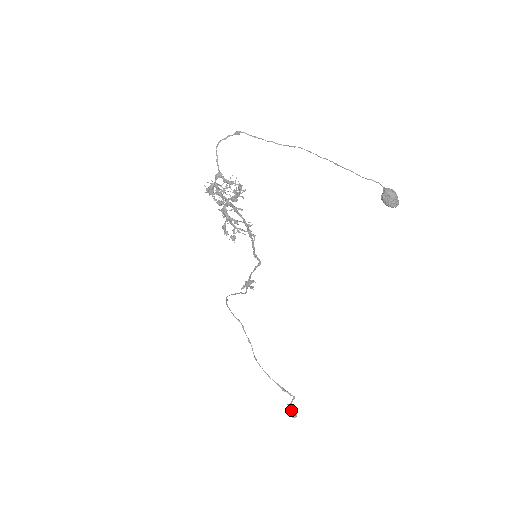
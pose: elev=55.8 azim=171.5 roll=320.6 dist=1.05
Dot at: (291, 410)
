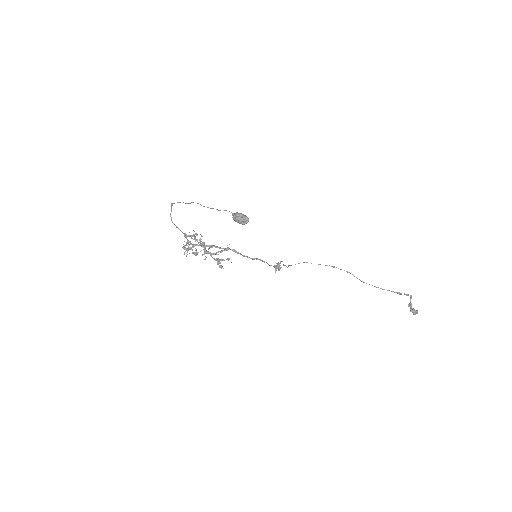
Dot at: (410, 309)
